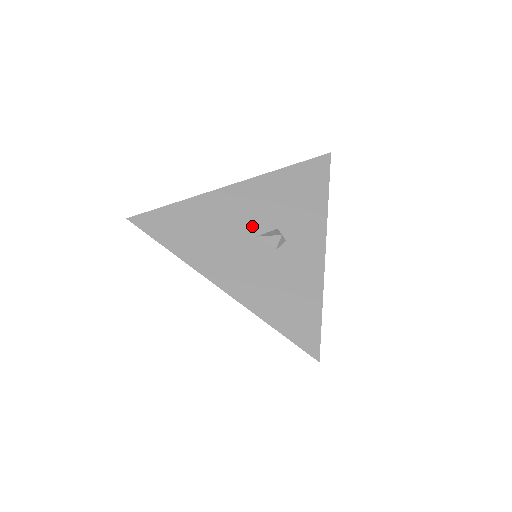
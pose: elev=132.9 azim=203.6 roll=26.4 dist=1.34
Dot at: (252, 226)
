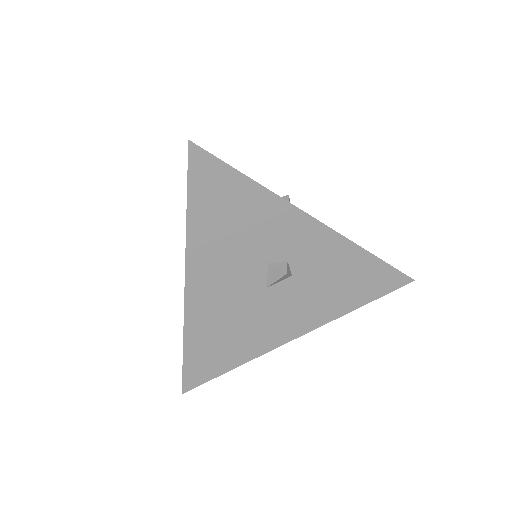
Dot at: (251, 289)
